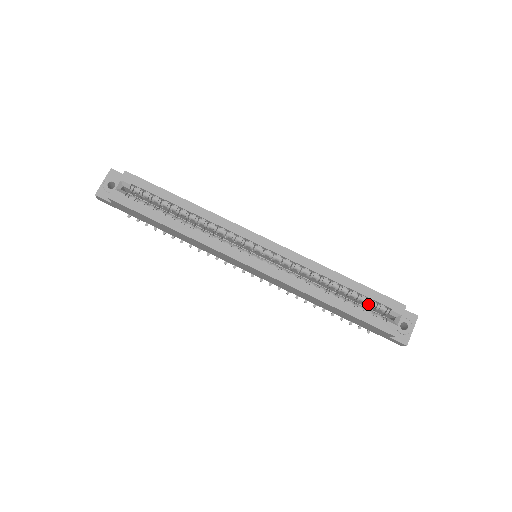
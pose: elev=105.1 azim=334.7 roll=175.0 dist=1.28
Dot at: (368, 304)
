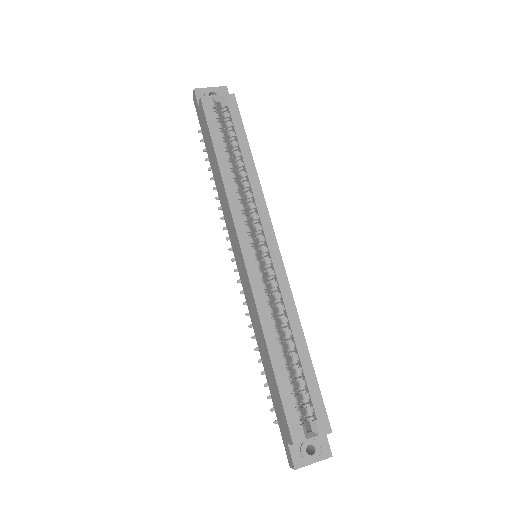
Dot at: (301, 393)
